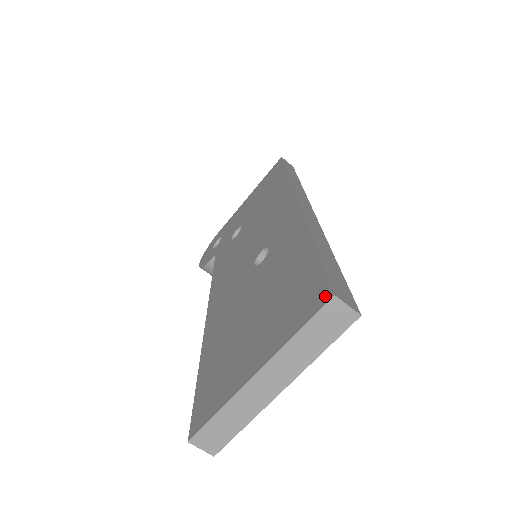
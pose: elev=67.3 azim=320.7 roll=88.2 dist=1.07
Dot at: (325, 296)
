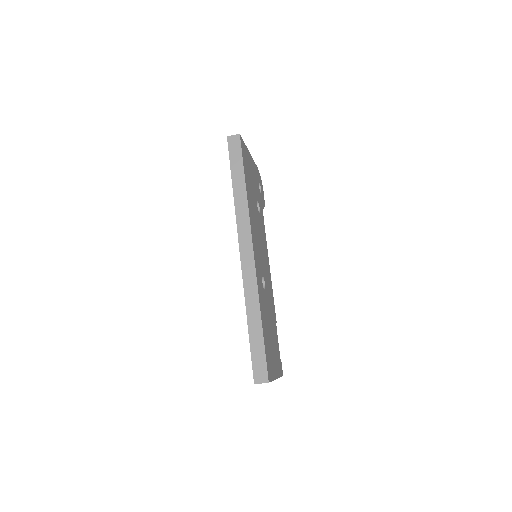
Dot at: (254, 379)
